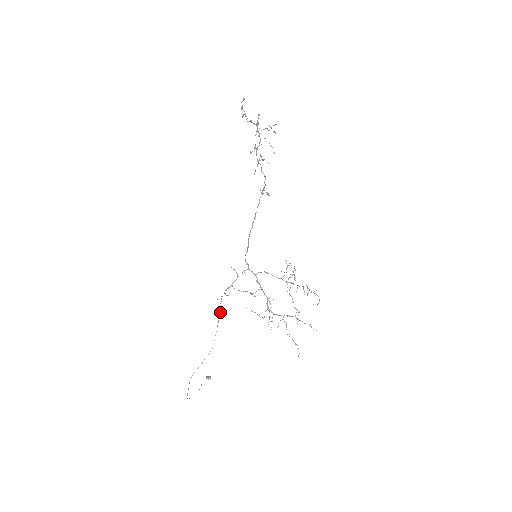
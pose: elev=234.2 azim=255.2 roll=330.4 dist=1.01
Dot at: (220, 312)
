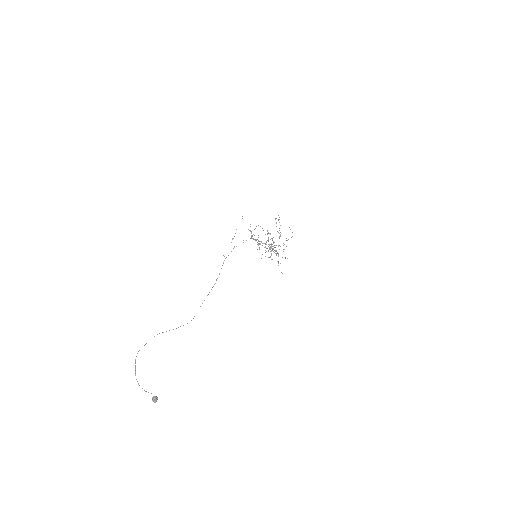
Dot at: occluded
